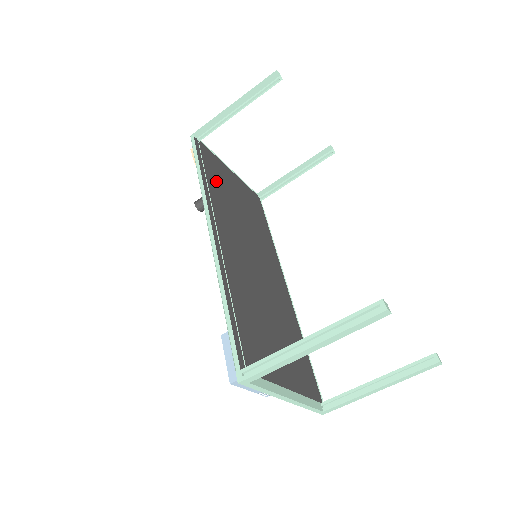
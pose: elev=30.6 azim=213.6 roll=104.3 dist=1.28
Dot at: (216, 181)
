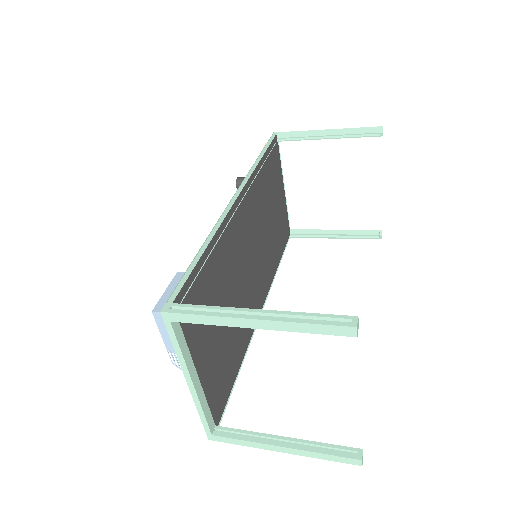
Dot at: (268, 178)
